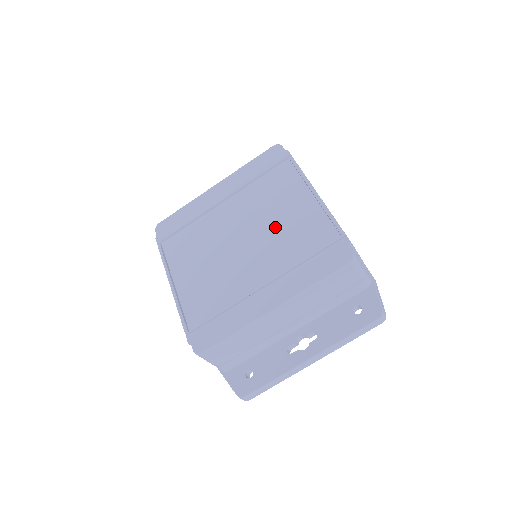
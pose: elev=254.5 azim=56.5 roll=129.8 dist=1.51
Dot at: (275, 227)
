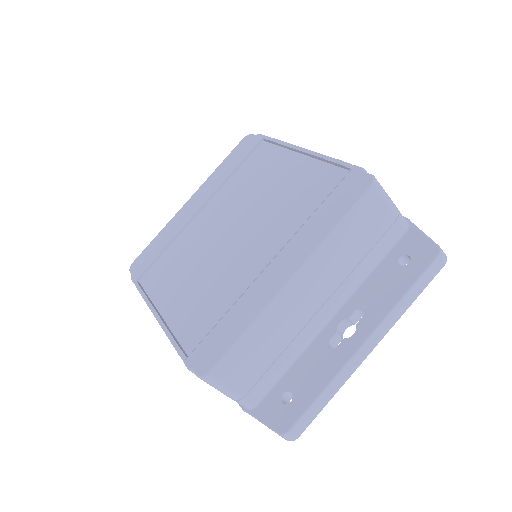
Dot at: (267, 202)
